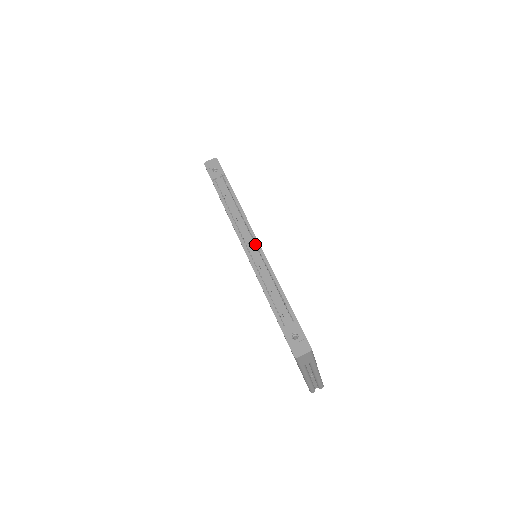
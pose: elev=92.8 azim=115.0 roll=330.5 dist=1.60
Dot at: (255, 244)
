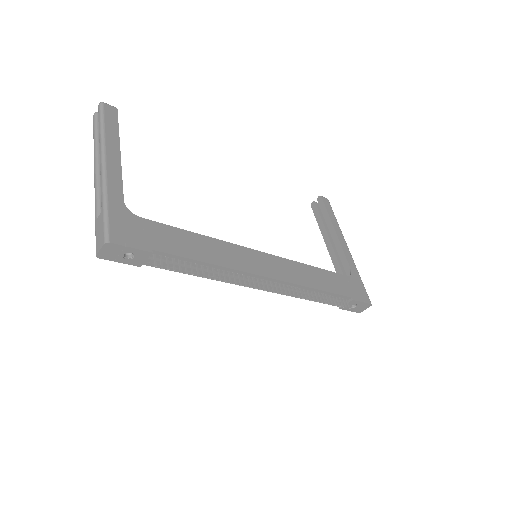
Dot at: occluded
